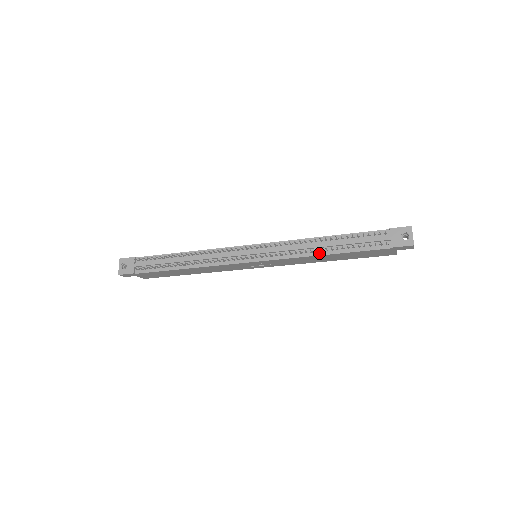
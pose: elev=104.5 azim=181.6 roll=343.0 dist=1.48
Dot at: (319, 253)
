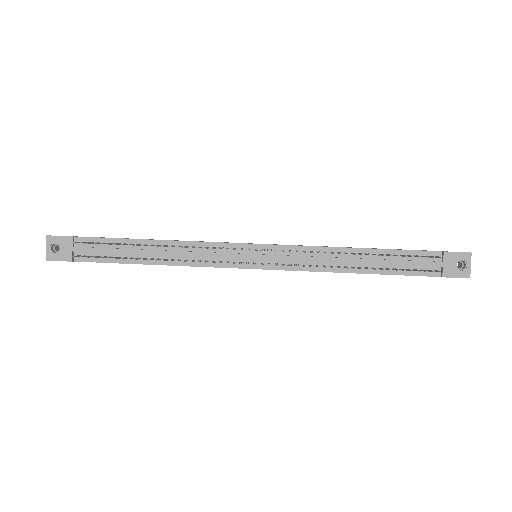
Dot at: (348, 270)
